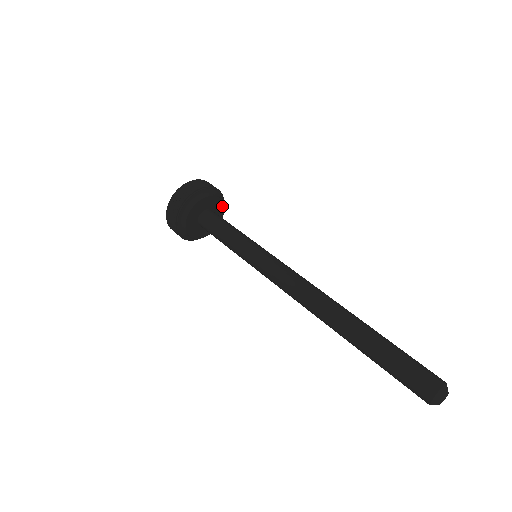
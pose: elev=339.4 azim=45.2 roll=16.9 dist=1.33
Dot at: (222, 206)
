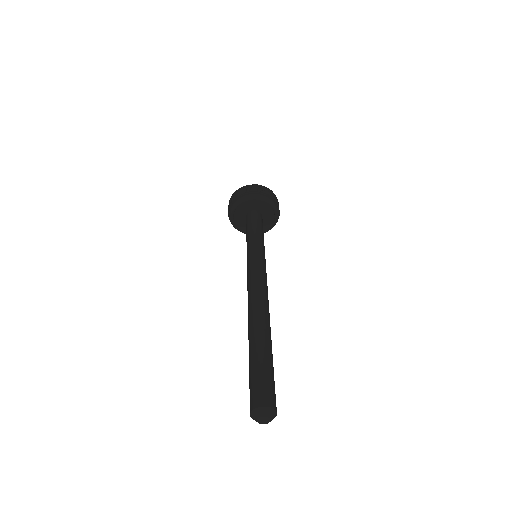
Dot at: (272, 212)
